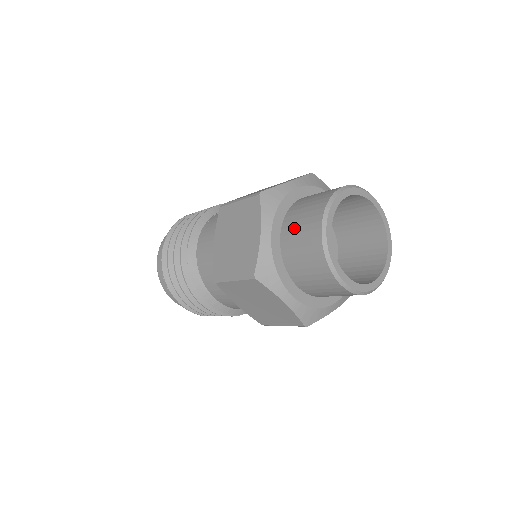
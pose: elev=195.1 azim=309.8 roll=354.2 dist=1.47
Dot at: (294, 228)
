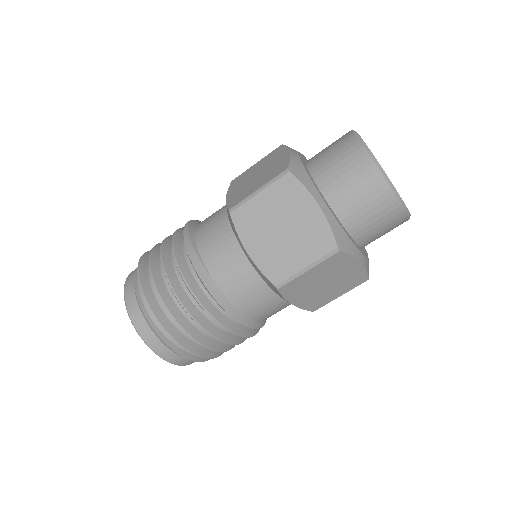
Dot at: (321, 152)
